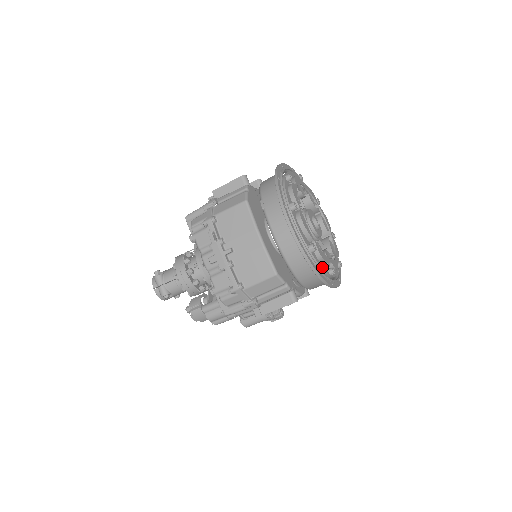
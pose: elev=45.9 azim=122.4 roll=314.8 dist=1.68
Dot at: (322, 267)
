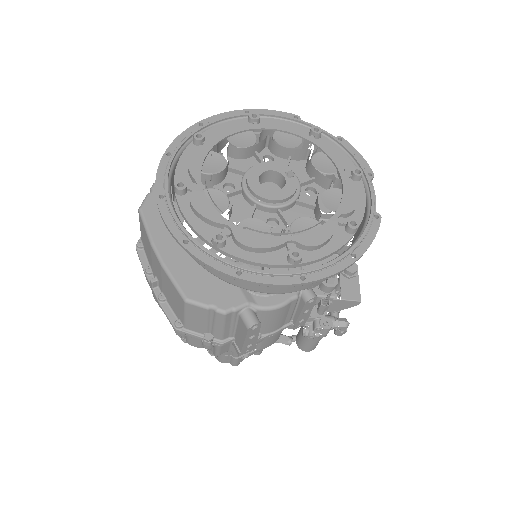
Dot at: (258, 260)
